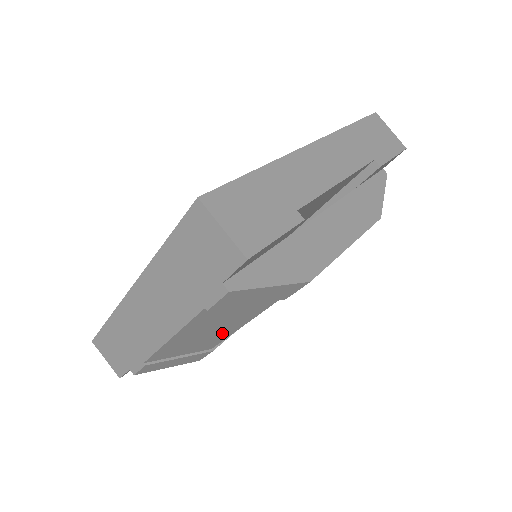
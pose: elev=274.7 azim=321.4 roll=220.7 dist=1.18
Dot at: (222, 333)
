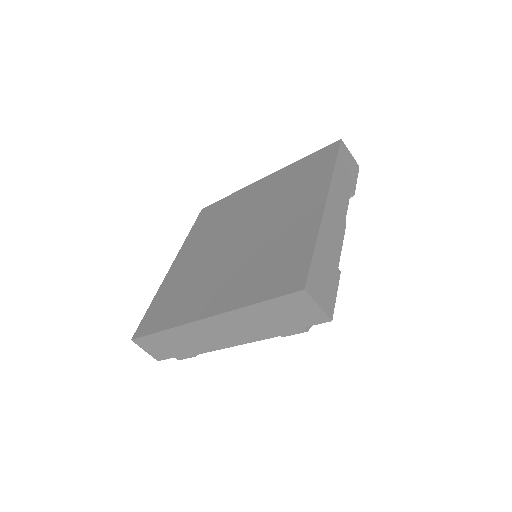
Dot at: occluded
